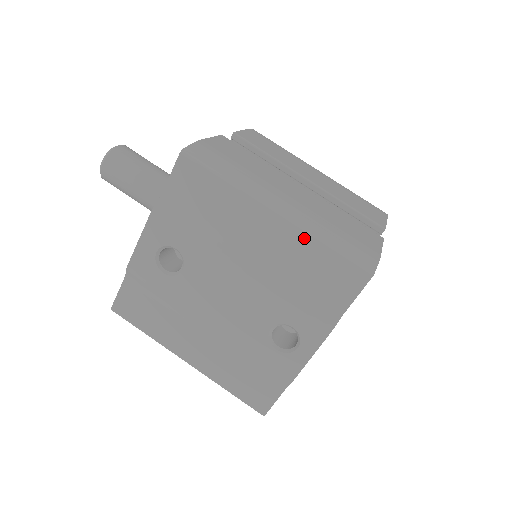
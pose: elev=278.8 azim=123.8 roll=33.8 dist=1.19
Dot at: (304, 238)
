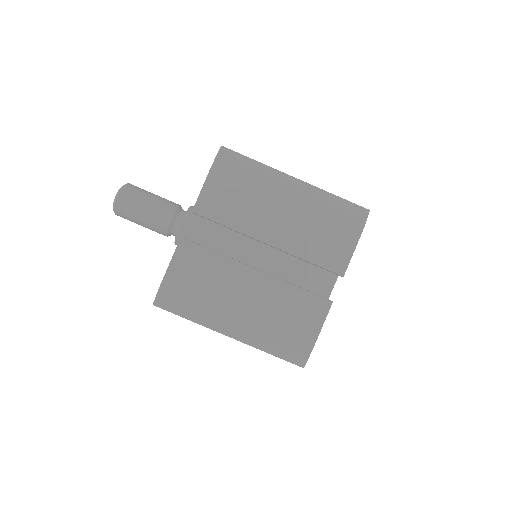
Dot at: occluded
